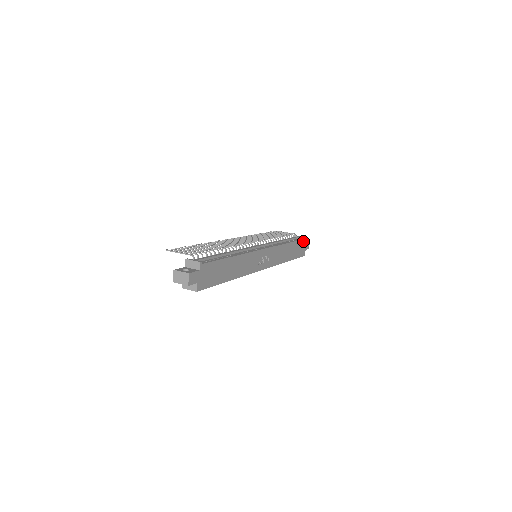
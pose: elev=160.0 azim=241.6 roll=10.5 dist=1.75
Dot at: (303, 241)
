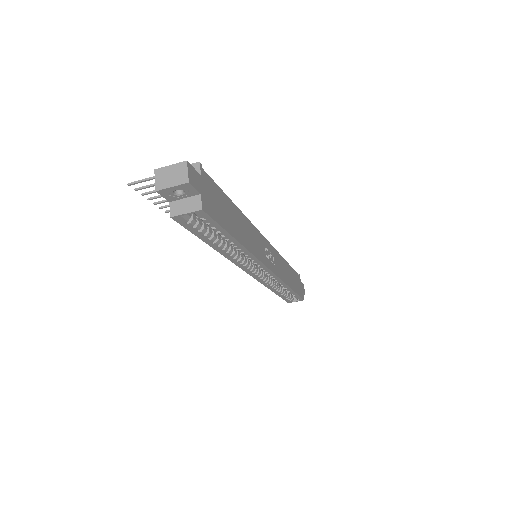
Dot at: (298, 277)
